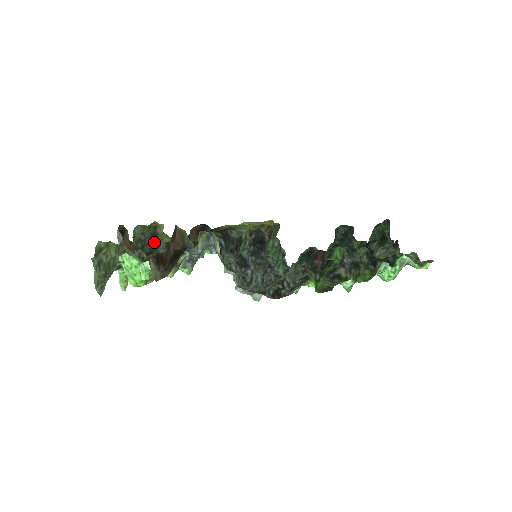
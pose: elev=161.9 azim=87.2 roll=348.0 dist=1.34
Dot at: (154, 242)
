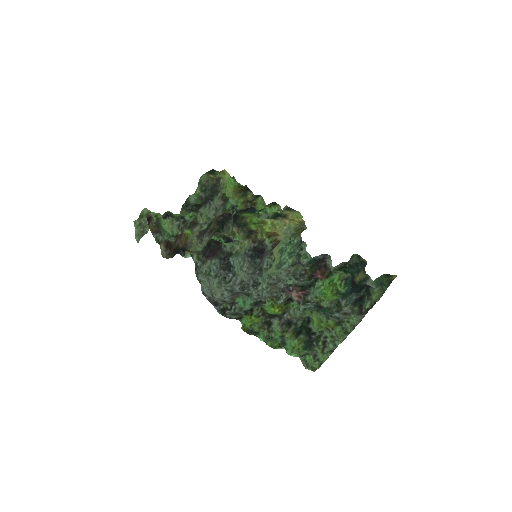
Dot at: (213, 191)
